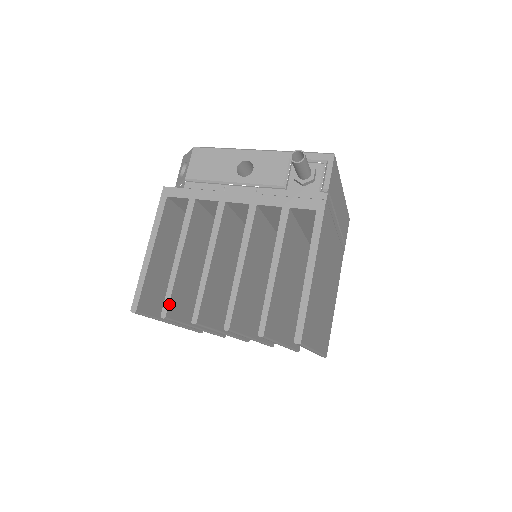
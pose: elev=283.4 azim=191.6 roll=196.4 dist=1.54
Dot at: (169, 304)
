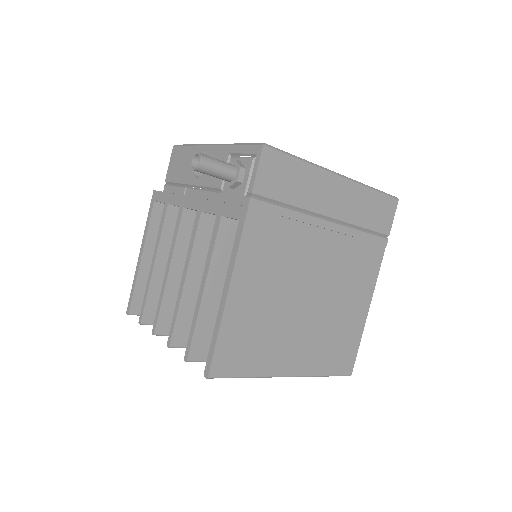
Dot at: (144, 311)
